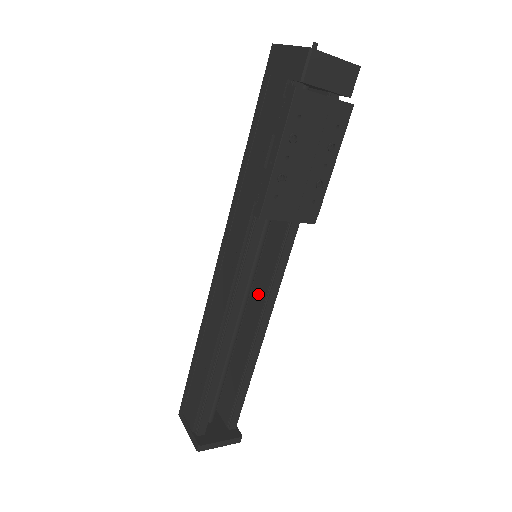
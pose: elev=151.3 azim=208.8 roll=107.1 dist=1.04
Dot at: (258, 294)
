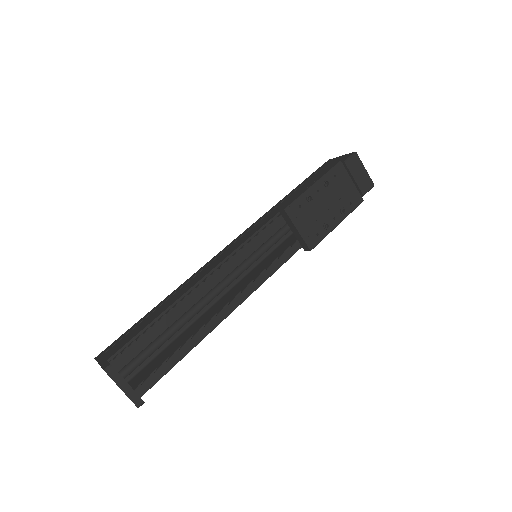
Dot at: (239, 287)
